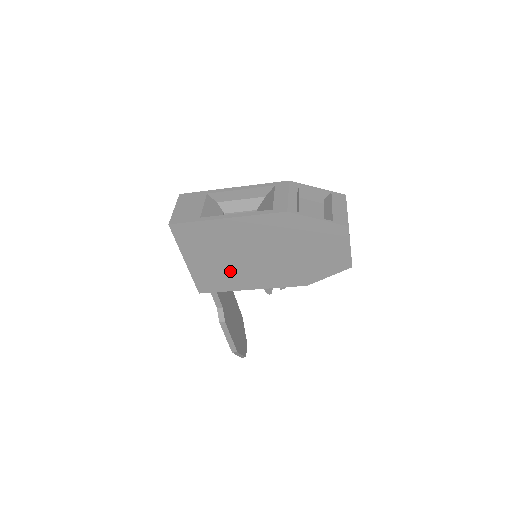
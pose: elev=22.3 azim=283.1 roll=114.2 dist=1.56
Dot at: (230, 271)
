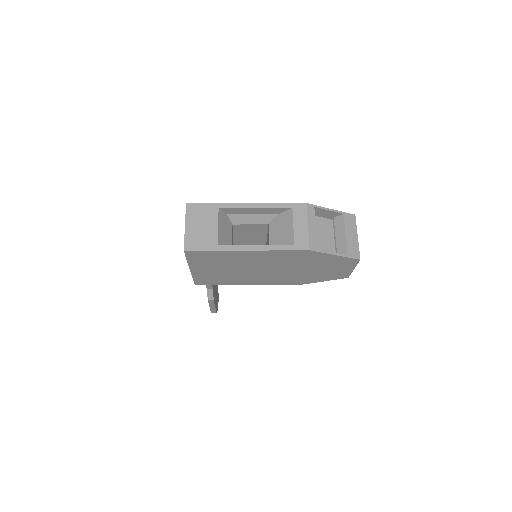
Dot at: (233, 276)
